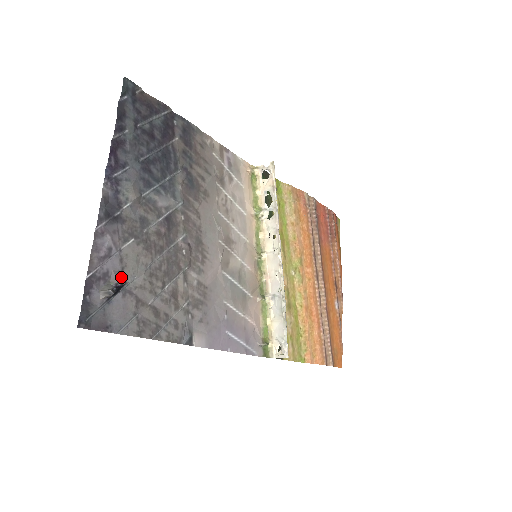
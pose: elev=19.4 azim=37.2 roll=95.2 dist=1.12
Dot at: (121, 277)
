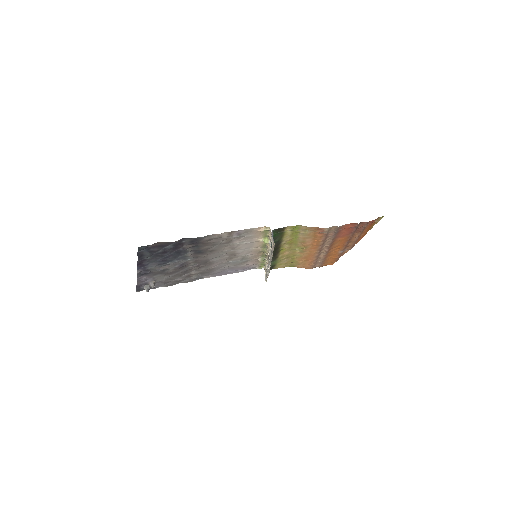
Dot at: (153, 286)
